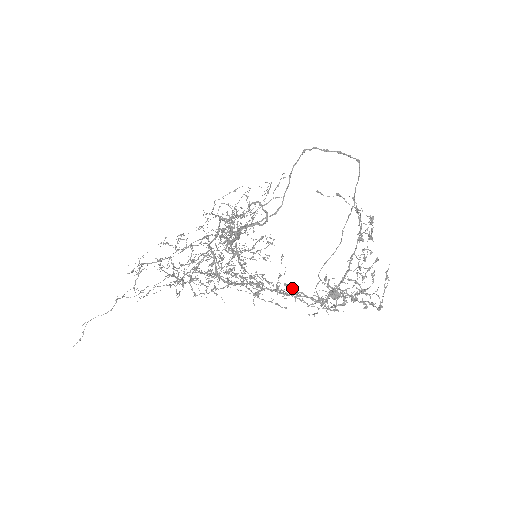
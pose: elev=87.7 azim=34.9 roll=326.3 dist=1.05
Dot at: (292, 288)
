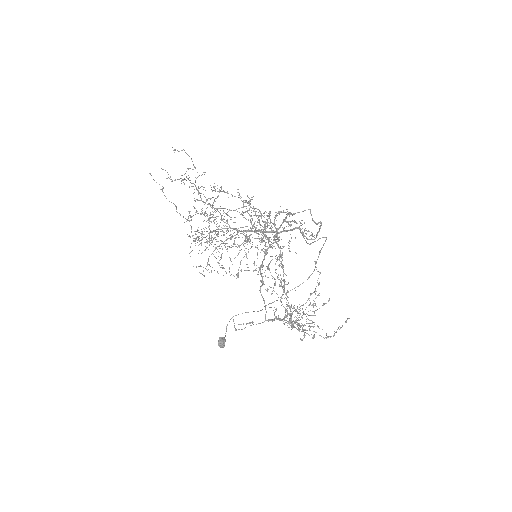
Dot at: (283, 287)
